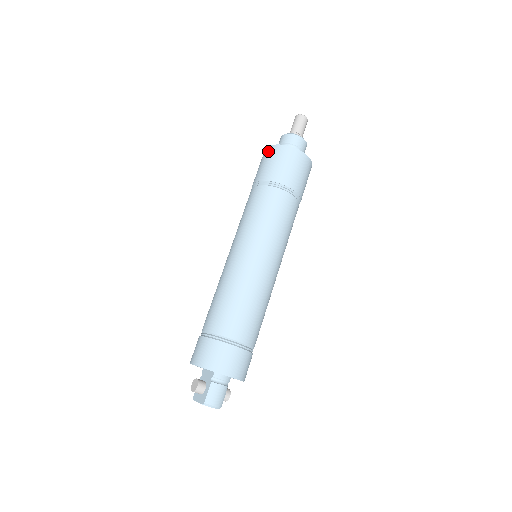
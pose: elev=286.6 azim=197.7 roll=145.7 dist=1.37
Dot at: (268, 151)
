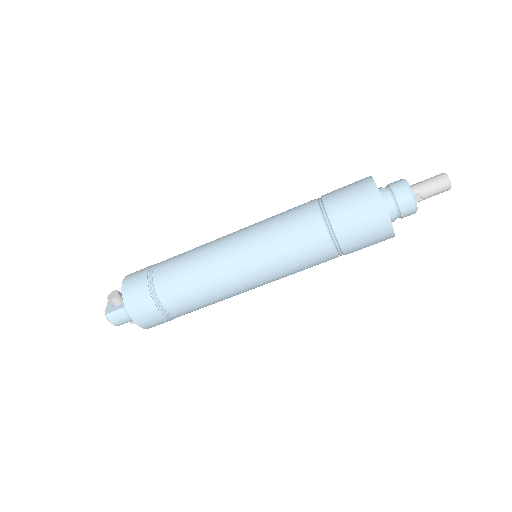
Dot at: (366, 185)
